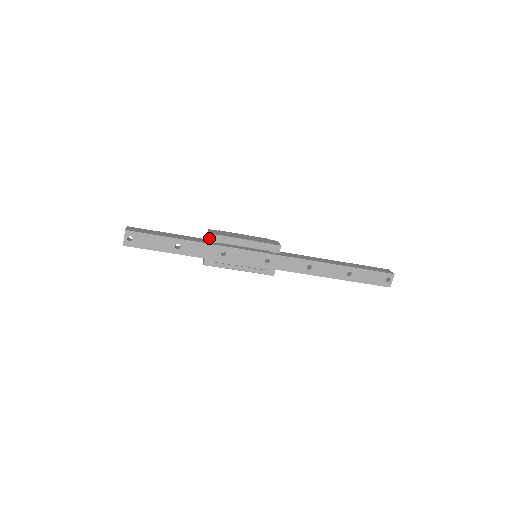
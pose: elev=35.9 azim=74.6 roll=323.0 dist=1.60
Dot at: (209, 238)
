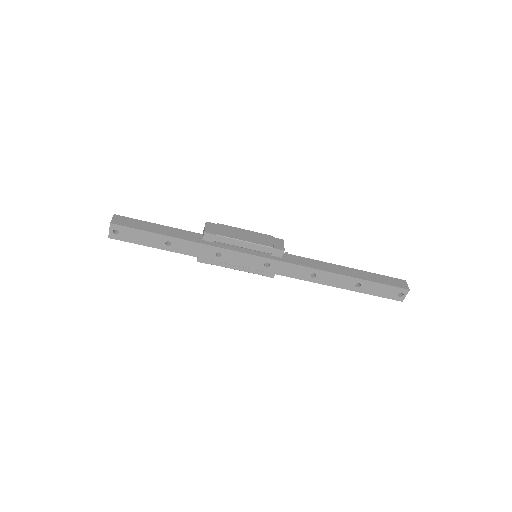
Dot at: (204, 236)
